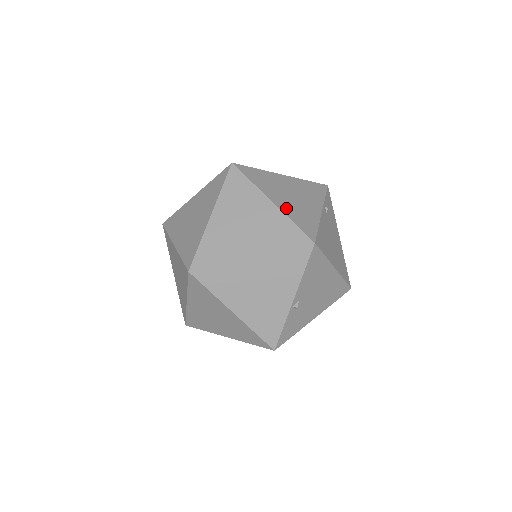
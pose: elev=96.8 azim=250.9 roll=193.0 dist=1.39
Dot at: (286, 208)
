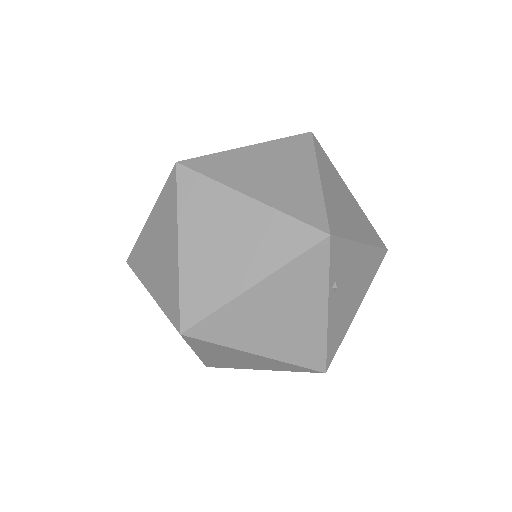
Dot at: (279, 351)
